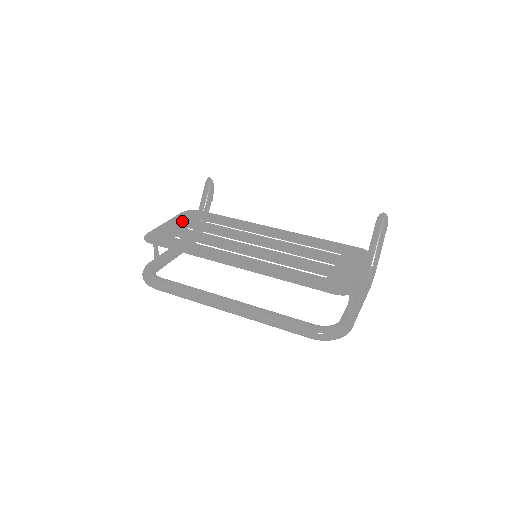
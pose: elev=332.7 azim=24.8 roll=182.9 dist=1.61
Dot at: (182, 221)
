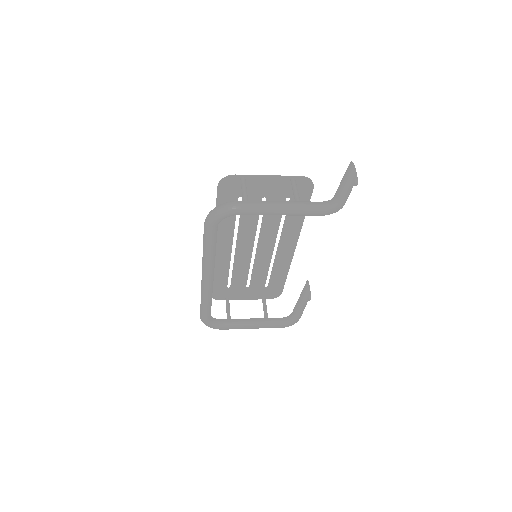
Dot at: (255, 293)
